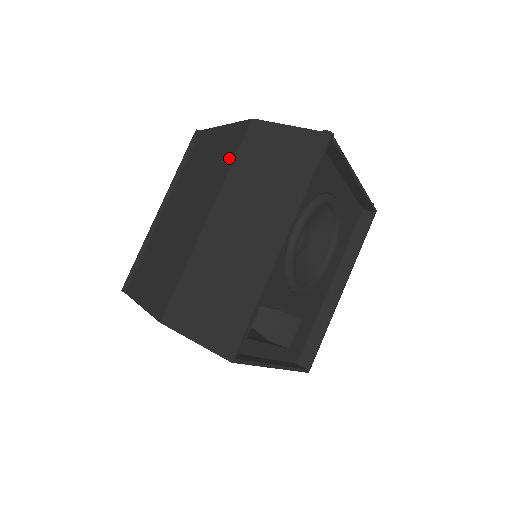
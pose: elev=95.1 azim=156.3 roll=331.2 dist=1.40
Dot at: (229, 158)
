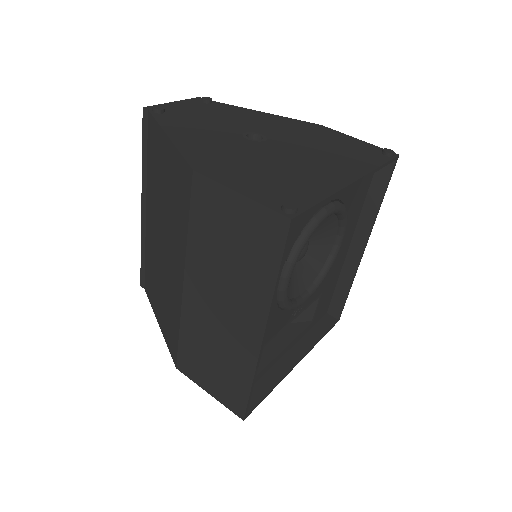
Dot at: (183, 213)
